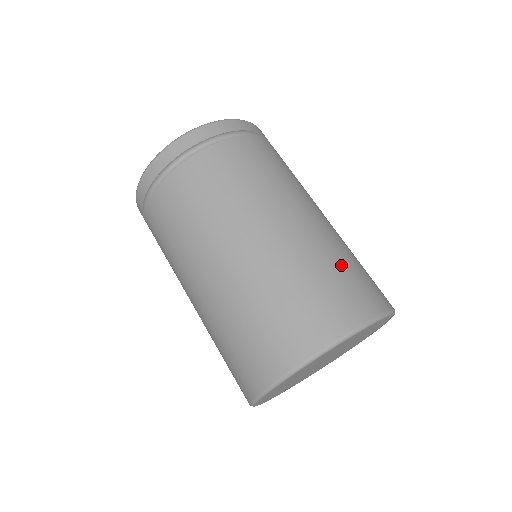
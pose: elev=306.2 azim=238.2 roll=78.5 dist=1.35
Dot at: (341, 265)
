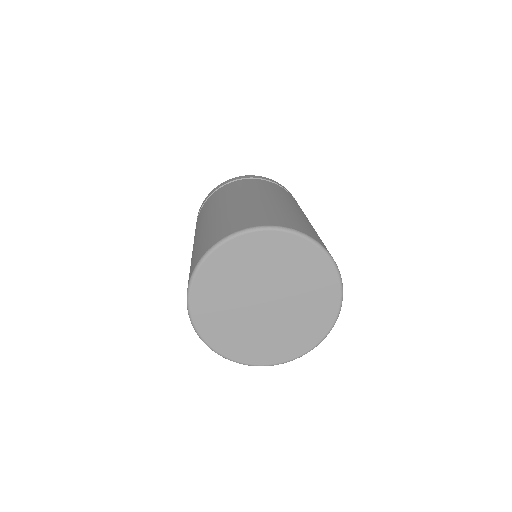
Dot at: (291, 216)
